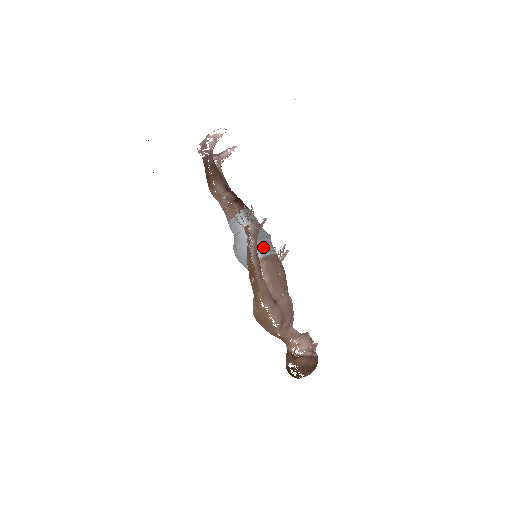
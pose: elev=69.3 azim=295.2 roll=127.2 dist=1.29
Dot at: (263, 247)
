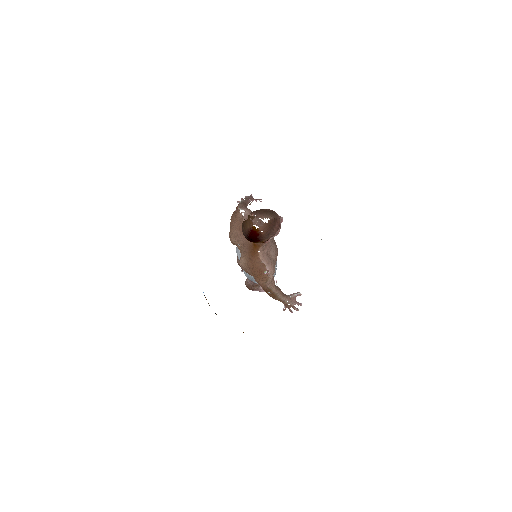
Dot at: occluded
